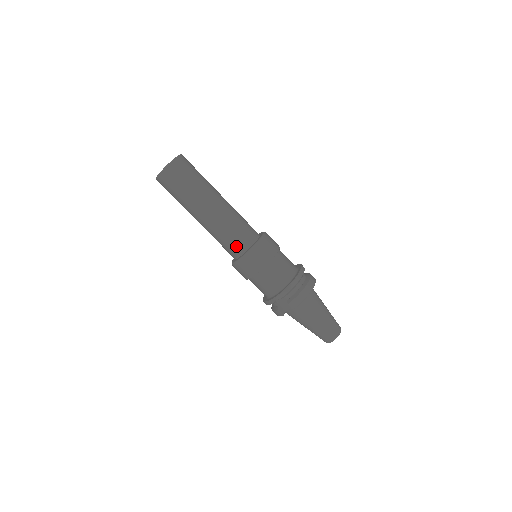
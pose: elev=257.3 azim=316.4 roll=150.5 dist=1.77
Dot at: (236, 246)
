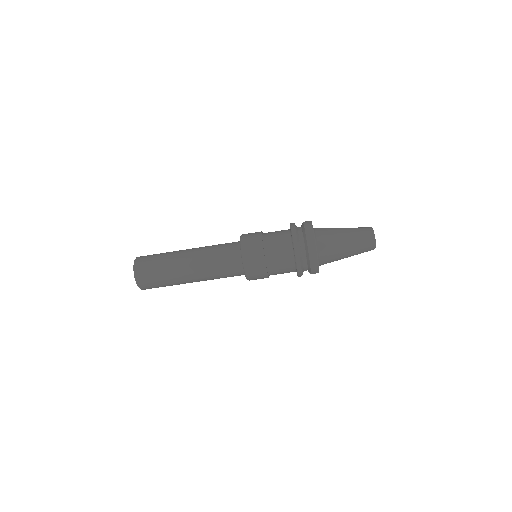
Dot at: (235, 275)
